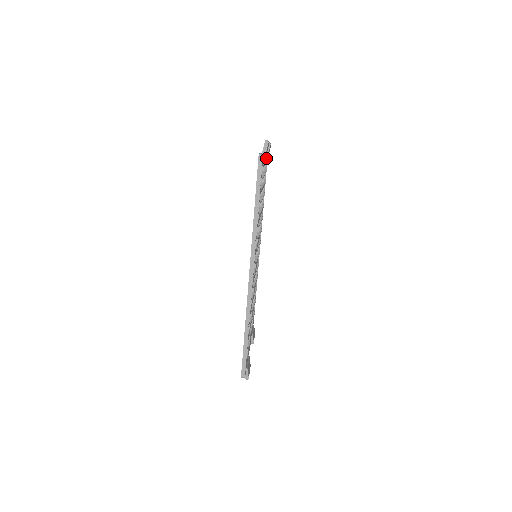
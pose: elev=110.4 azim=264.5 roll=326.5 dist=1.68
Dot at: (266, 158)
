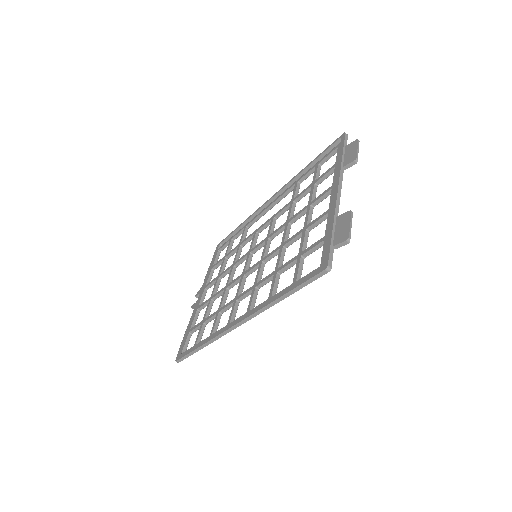
Dot at: occluded
